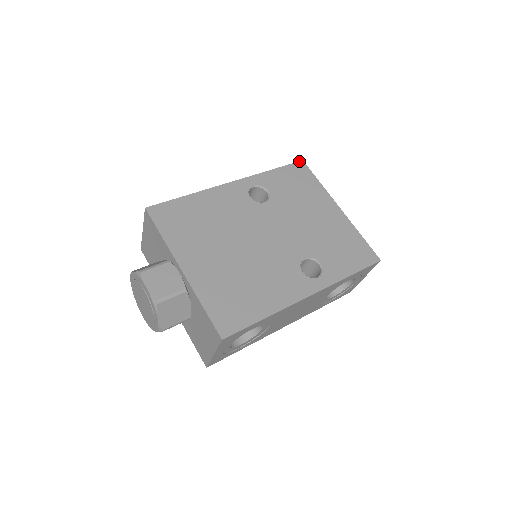
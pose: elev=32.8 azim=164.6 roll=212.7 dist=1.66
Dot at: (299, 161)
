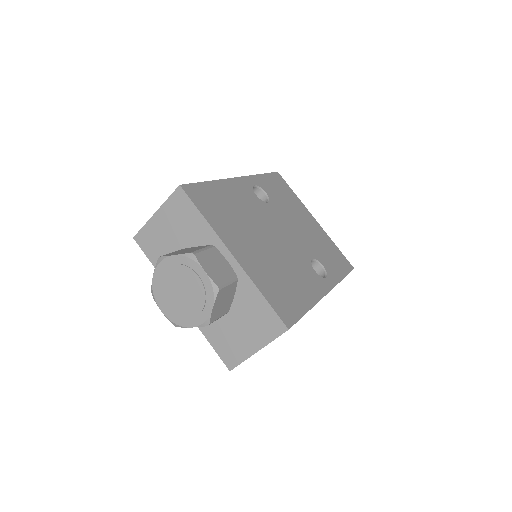
Dot at: (276, 172)
